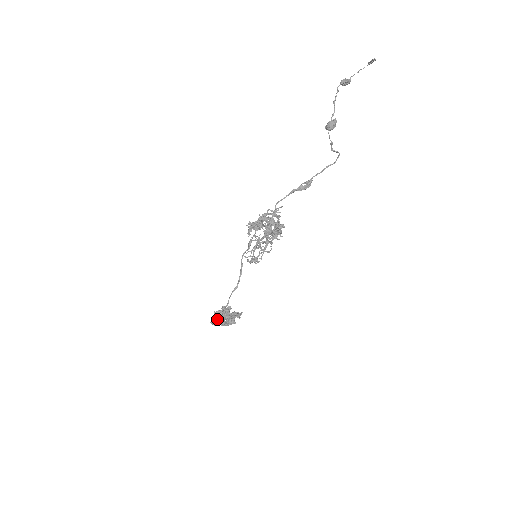
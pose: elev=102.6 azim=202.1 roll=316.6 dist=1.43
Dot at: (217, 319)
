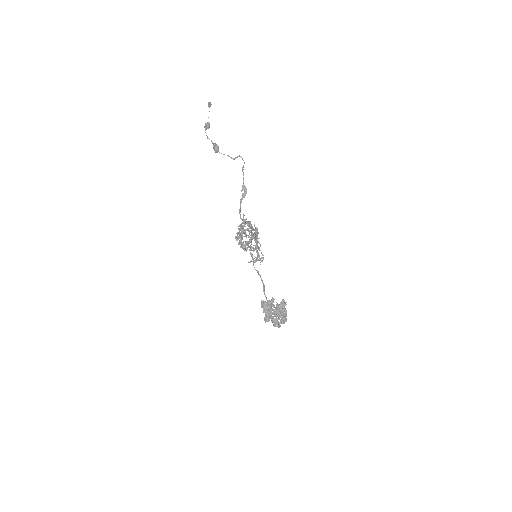
Dot at: (266, 316)
